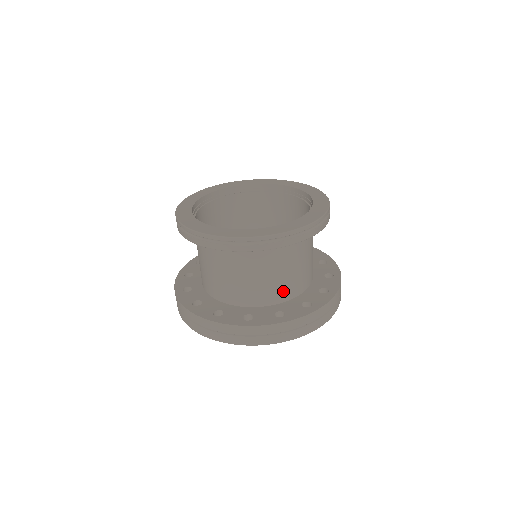
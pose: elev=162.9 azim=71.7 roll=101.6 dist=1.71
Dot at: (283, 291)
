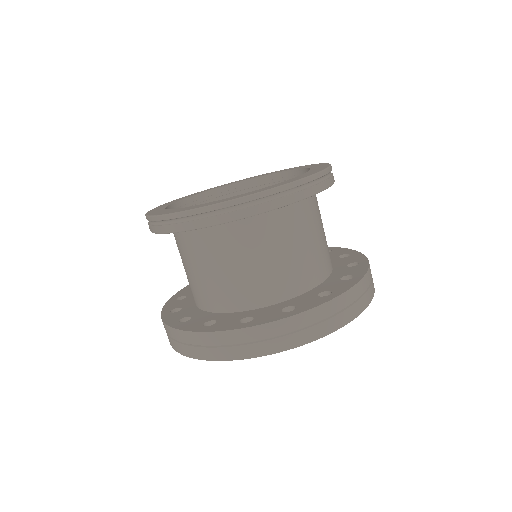
Dot at: (327, 259)
